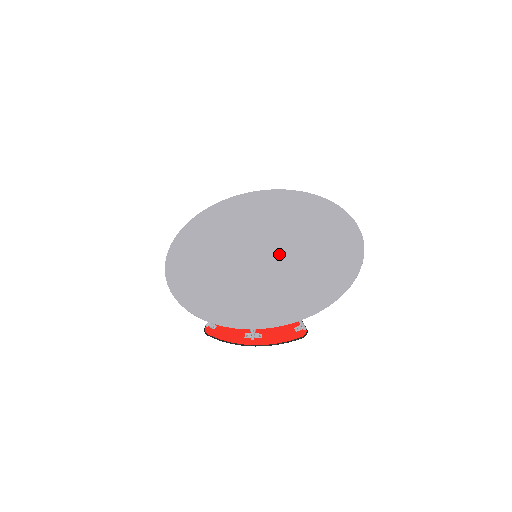
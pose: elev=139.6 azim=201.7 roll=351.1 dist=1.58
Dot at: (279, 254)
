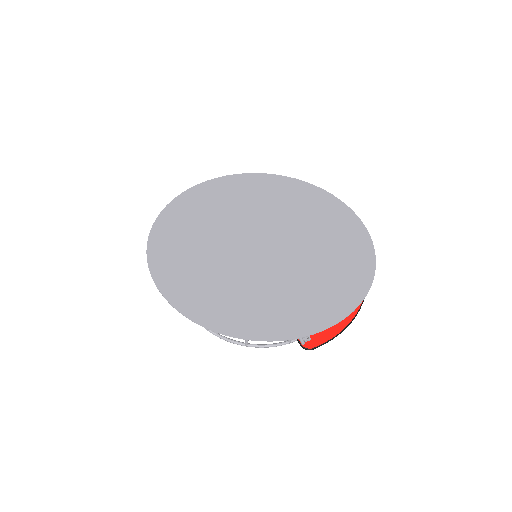
Dot at: (283, 236)
